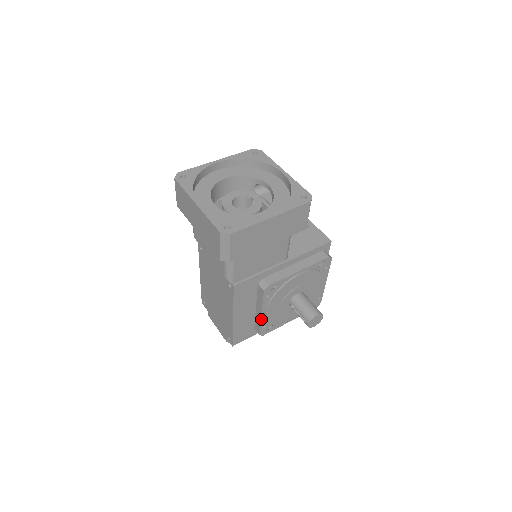
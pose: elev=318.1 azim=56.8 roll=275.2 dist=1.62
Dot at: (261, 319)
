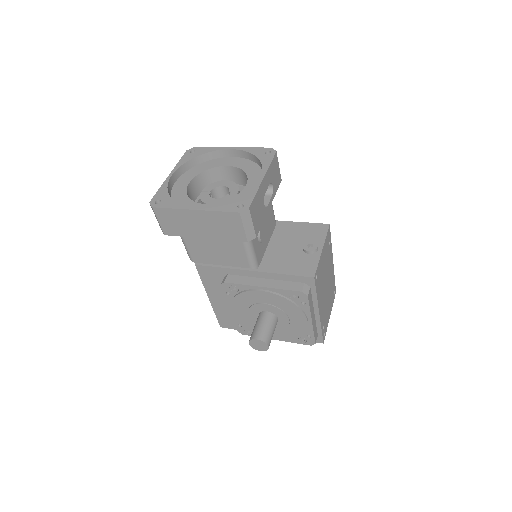
Dot at: (232, 314)
